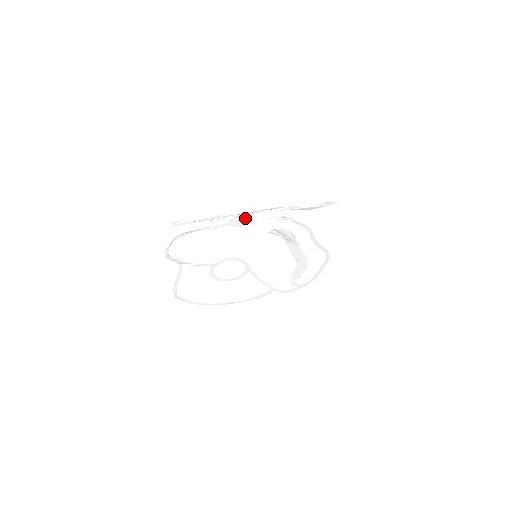
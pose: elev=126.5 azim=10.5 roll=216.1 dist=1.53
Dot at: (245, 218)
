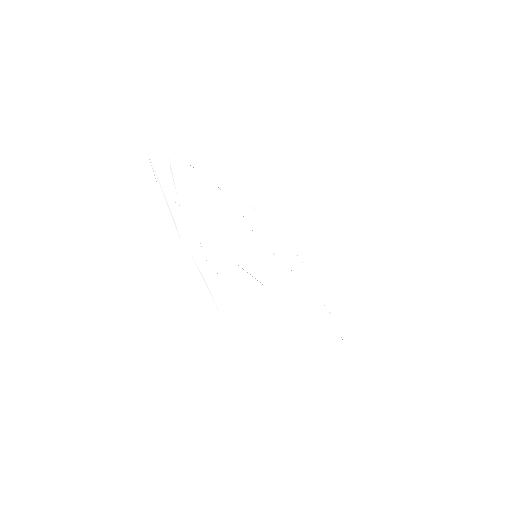
Dot at: occluded
